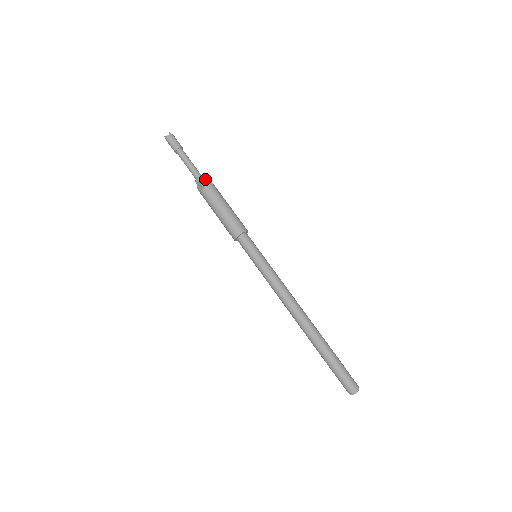
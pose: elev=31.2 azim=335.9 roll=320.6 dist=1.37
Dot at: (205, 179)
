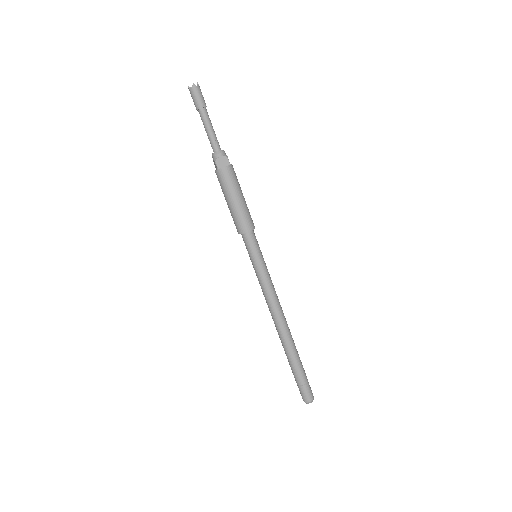
Dot at: (221, 157)
